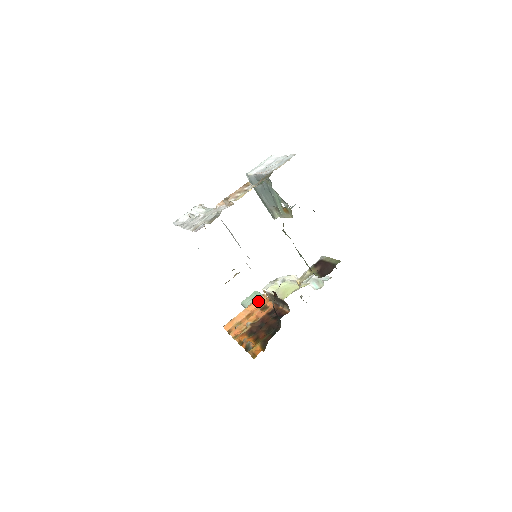
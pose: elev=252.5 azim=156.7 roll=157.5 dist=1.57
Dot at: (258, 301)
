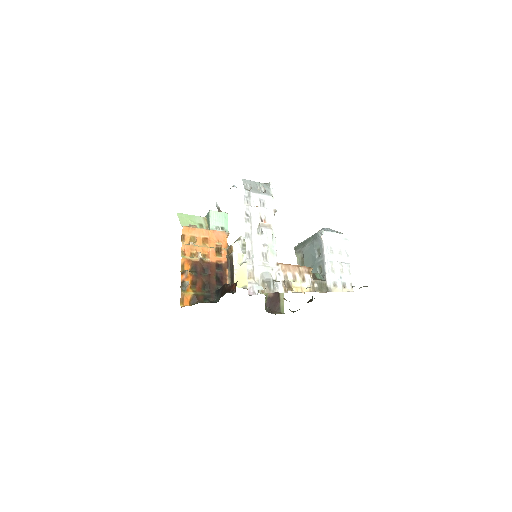
Dot at: (221, 235)
